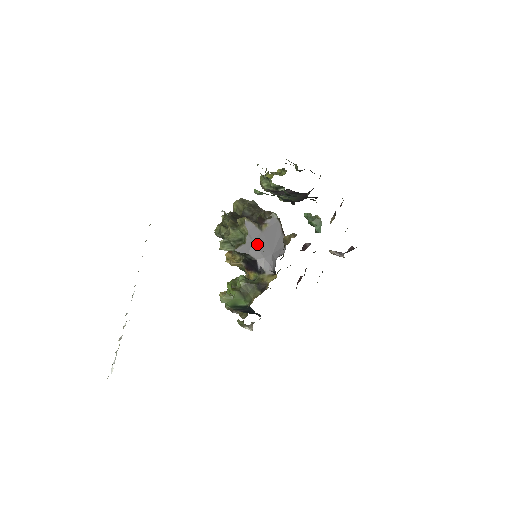
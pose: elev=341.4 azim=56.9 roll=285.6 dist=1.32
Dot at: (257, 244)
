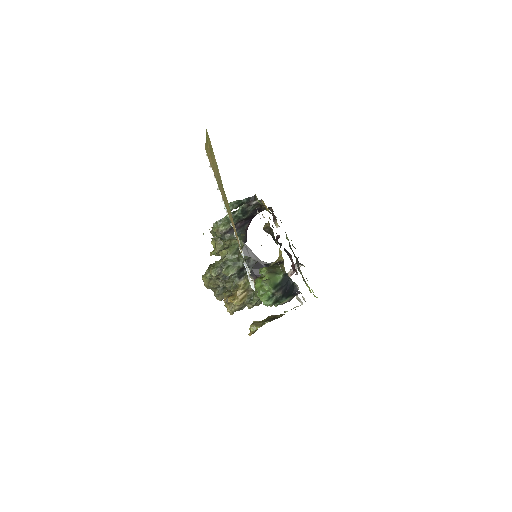
Dot at: (250, 249)
